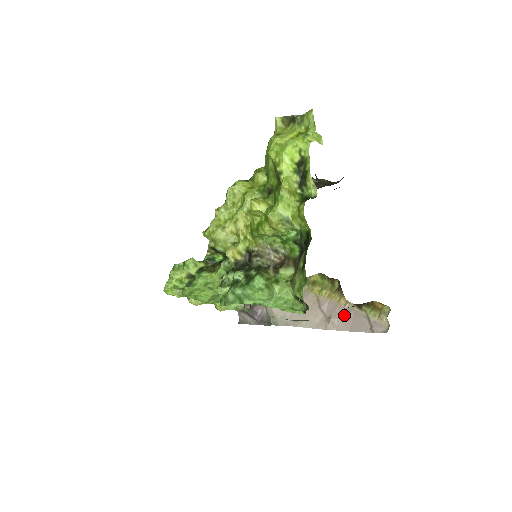
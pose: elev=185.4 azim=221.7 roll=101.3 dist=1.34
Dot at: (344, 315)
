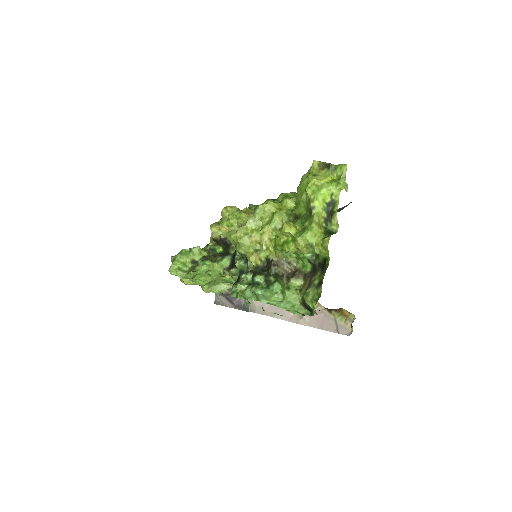
Dot at: (315, 315)
